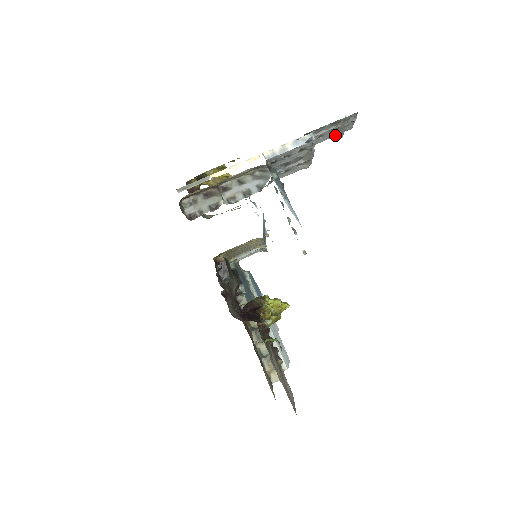
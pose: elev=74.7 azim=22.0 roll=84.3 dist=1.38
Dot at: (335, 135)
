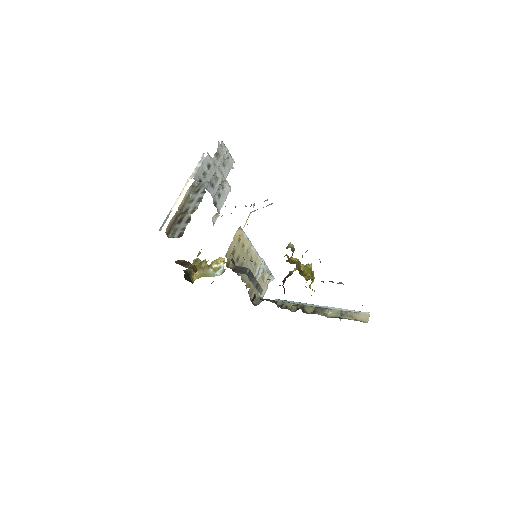
Dot at: (229, 170)
